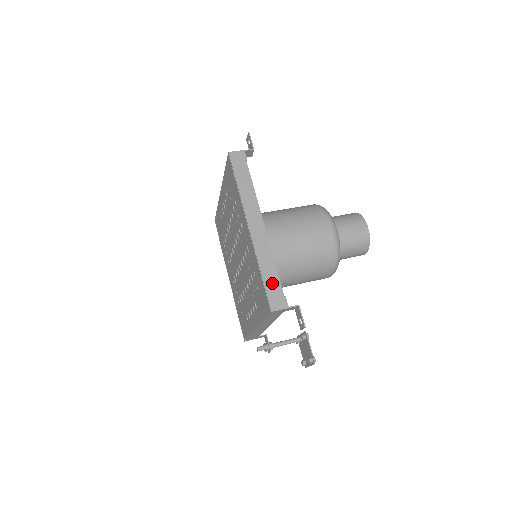
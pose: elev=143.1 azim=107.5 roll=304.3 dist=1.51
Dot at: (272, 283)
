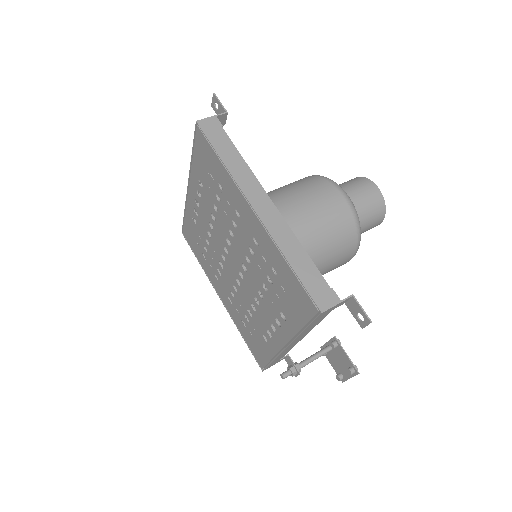
Dot at: (309, 275)
